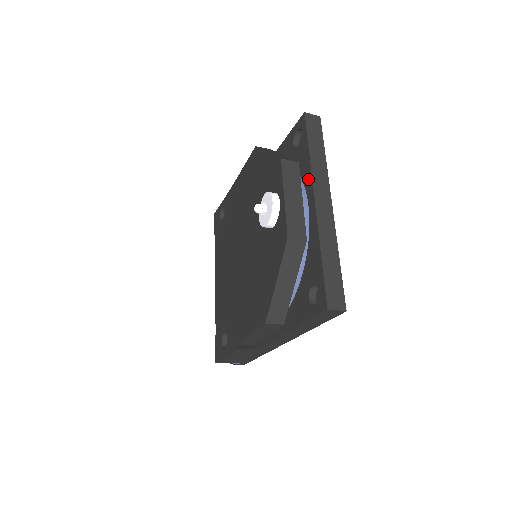
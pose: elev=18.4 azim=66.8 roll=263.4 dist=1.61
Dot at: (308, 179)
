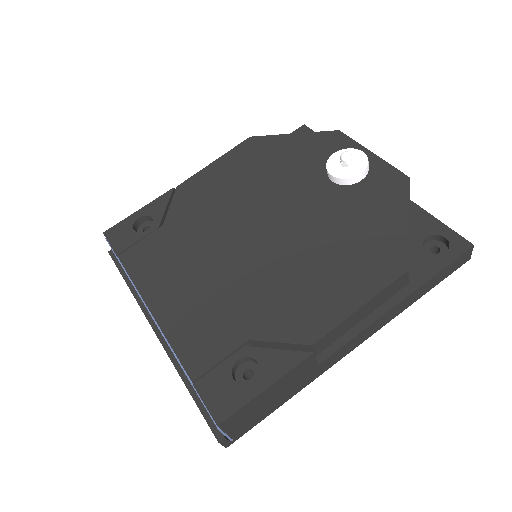
Dot at: occluded
